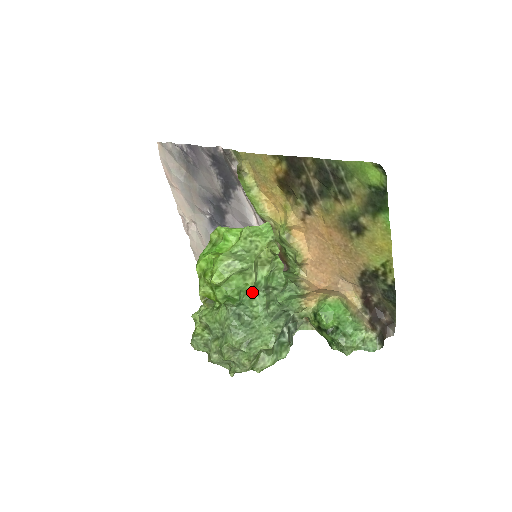
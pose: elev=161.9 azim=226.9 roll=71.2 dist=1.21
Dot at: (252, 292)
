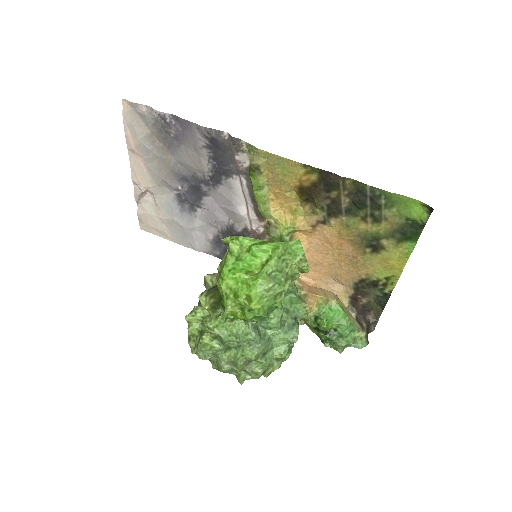
Dot at: (274, 306)
